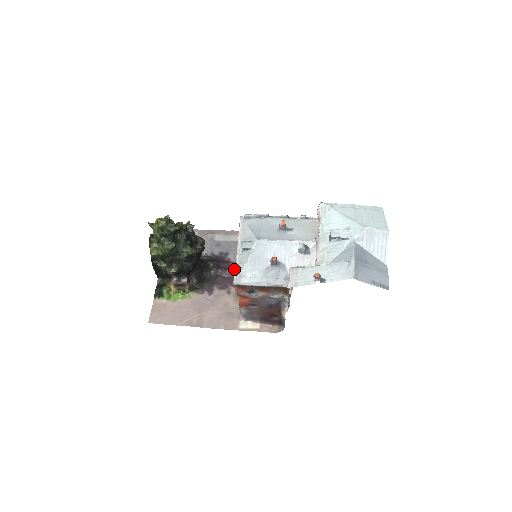
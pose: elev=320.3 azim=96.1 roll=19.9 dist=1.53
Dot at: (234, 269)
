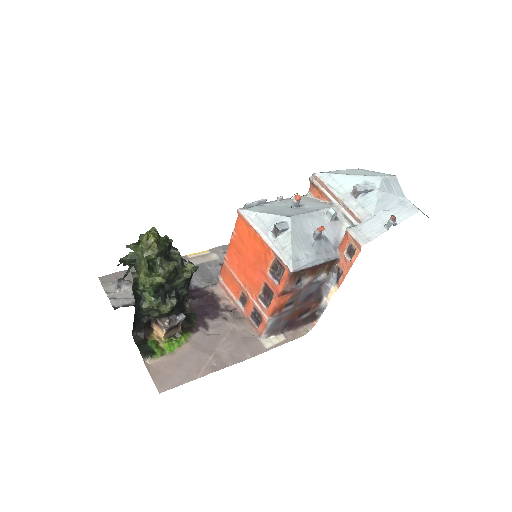
Dot at: (210, 294)
